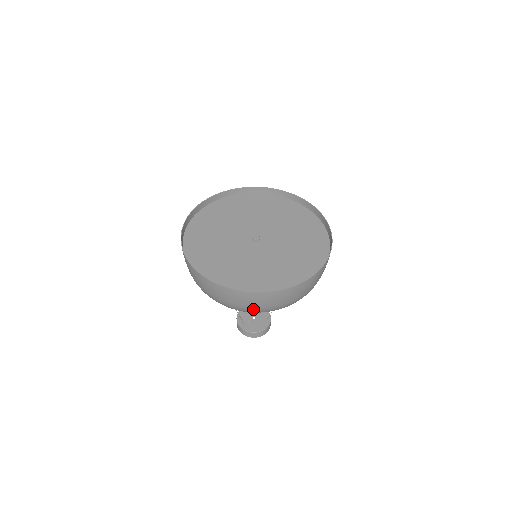
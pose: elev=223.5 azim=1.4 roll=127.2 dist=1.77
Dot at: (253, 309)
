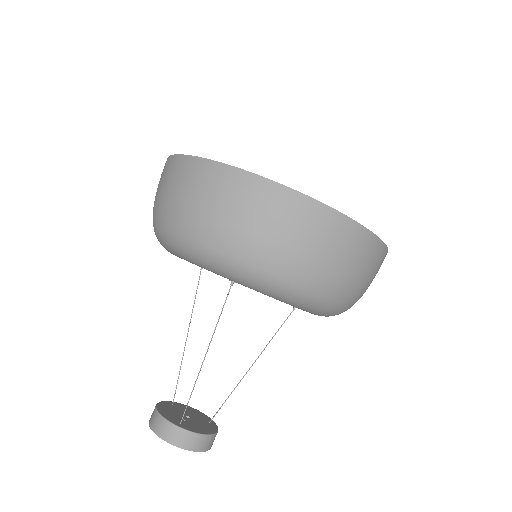
Dot at: (342, 282)
